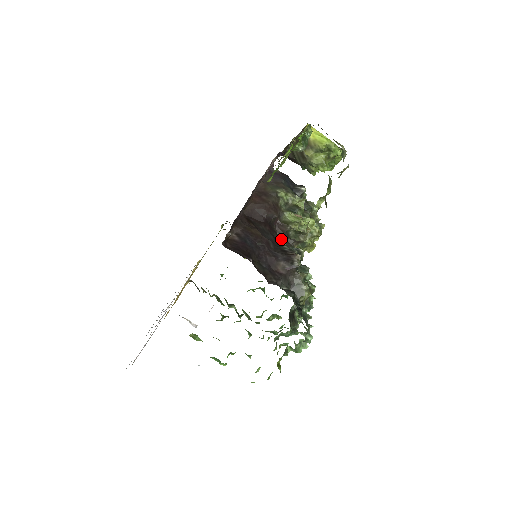
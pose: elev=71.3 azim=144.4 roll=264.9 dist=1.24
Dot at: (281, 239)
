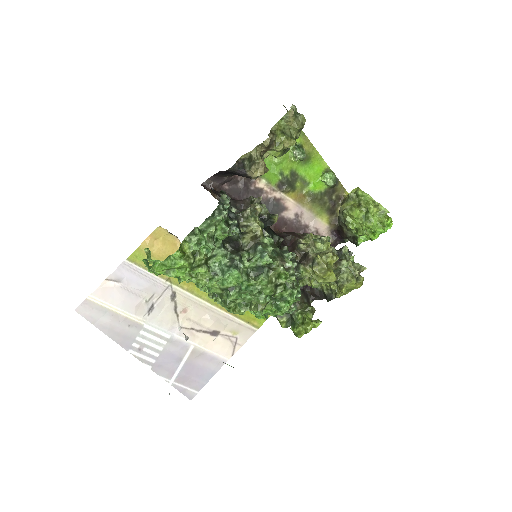
Dot at: occluded
